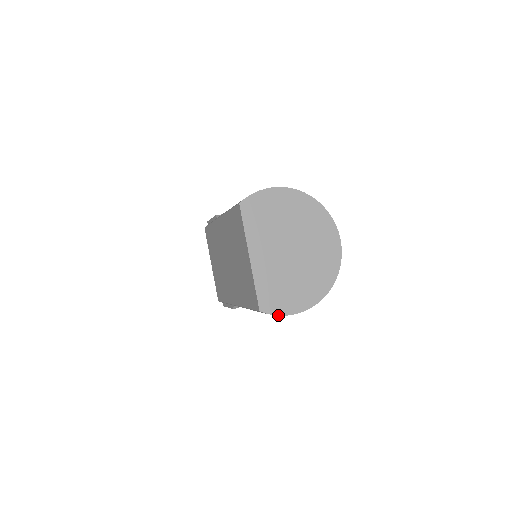
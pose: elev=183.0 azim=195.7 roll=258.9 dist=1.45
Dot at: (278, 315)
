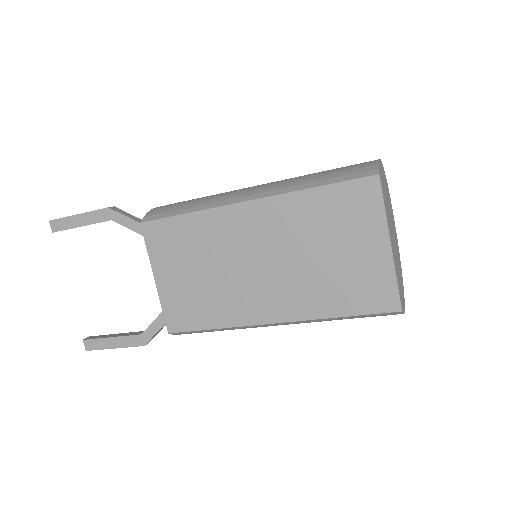
Dot at: occluded
